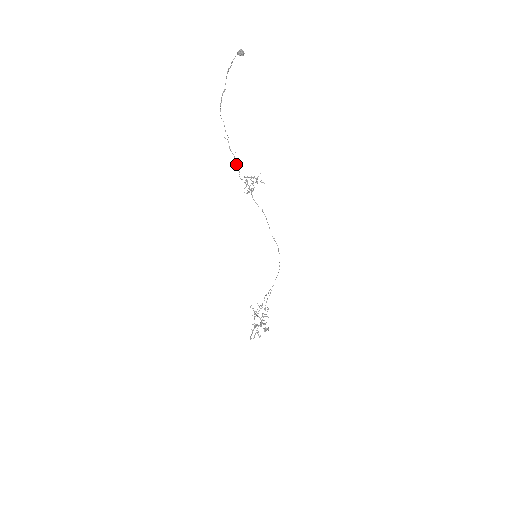
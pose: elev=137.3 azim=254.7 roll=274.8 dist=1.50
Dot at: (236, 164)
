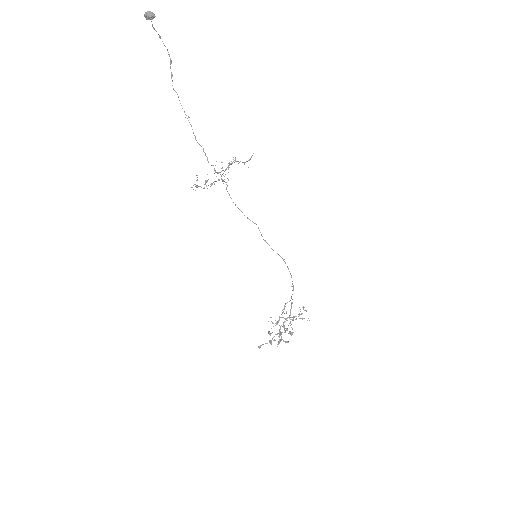
Dot at: (203, 148)
